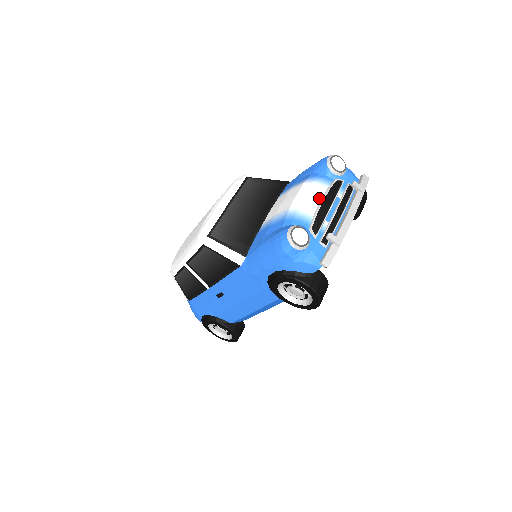
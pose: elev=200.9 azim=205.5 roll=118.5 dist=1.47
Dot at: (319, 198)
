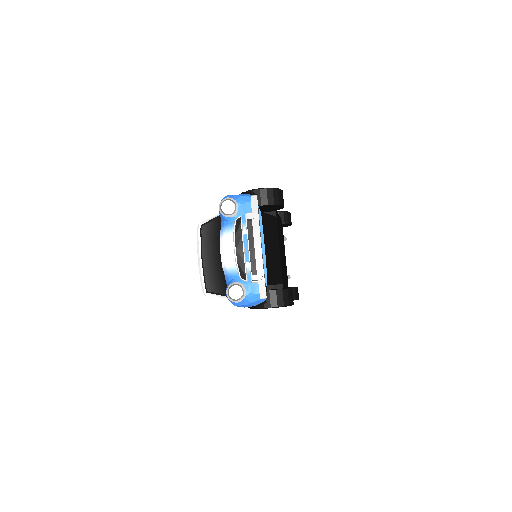
Dot at: (232, 249)
